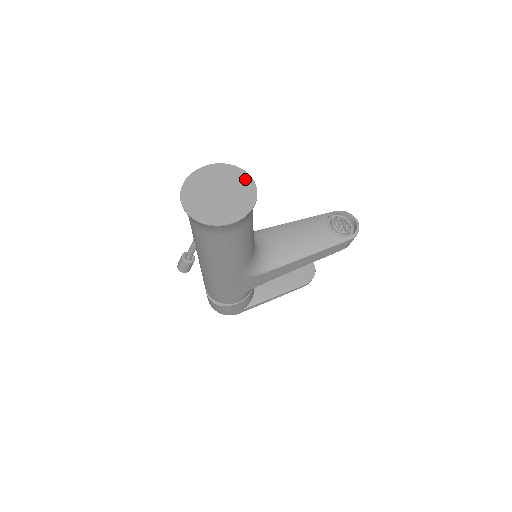
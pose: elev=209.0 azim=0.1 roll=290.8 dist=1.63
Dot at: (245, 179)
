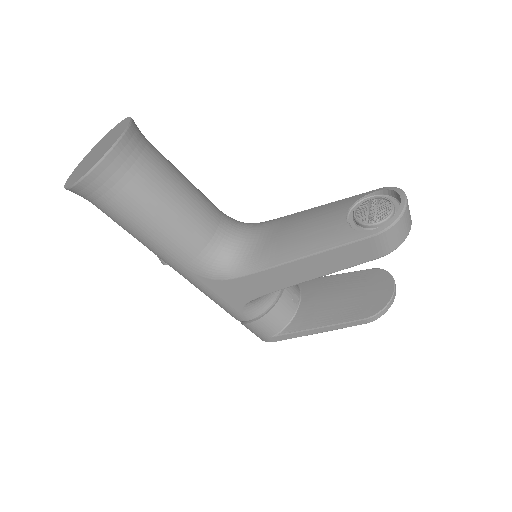
Dot at: (122, 130)
